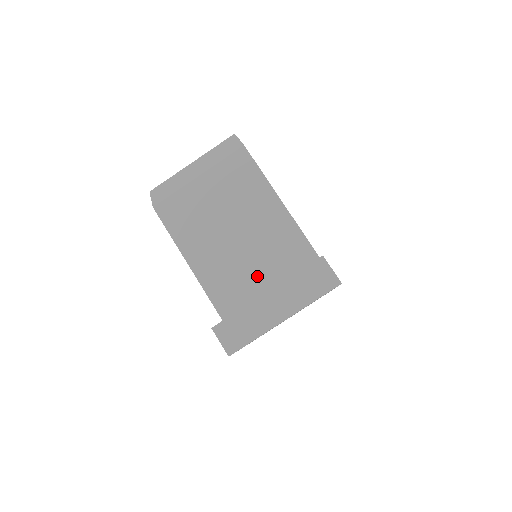
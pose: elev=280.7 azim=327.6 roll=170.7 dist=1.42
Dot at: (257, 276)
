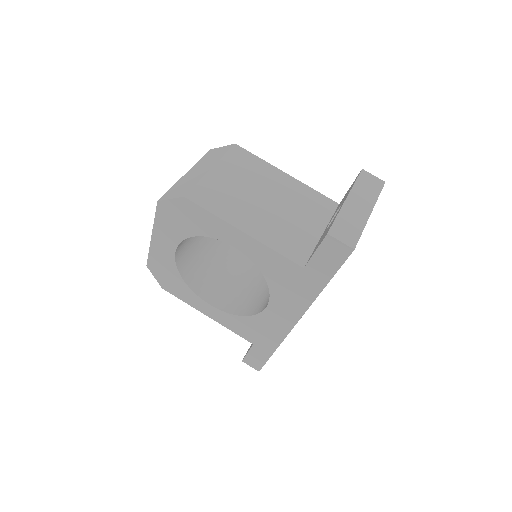
Dot at: (303, 225)
